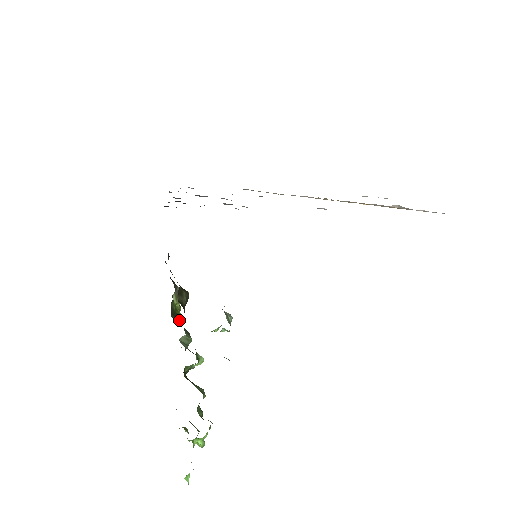
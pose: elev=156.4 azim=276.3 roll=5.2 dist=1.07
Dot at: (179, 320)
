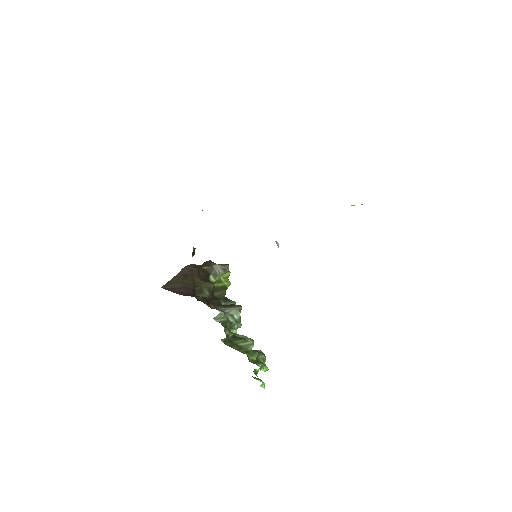
Dot at: (222, 292)
